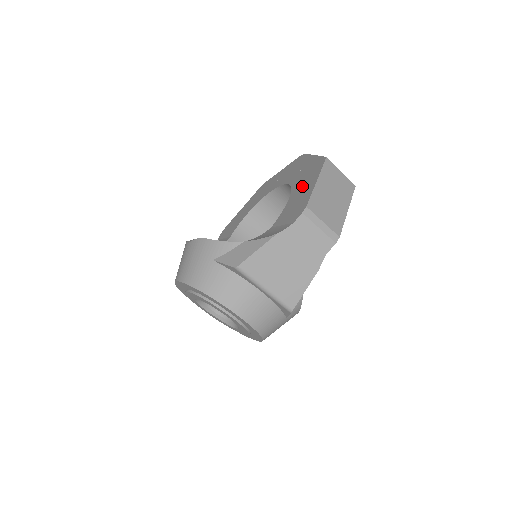
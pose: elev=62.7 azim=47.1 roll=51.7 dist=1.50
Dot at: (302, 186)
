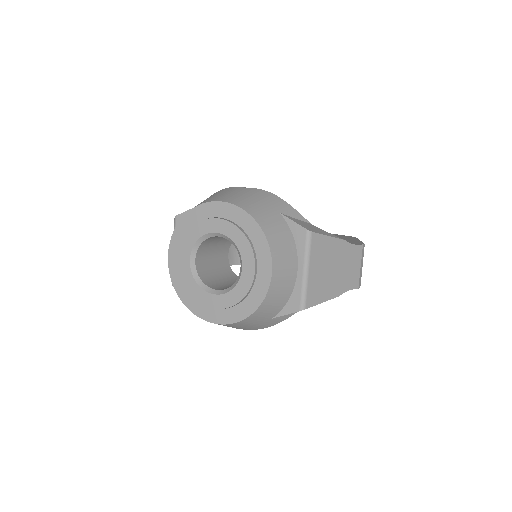
Dot at: occluded
